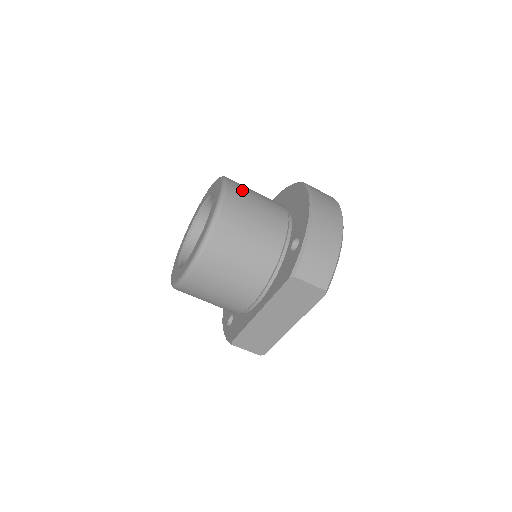
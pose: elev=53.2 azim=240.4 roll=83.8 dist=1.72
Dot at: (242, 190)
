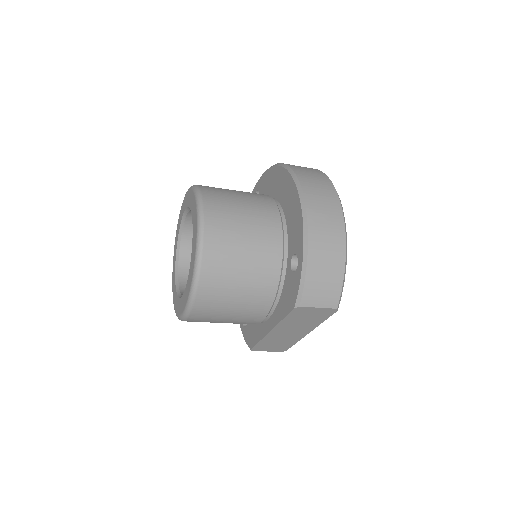
Dot at: (222, 208)
